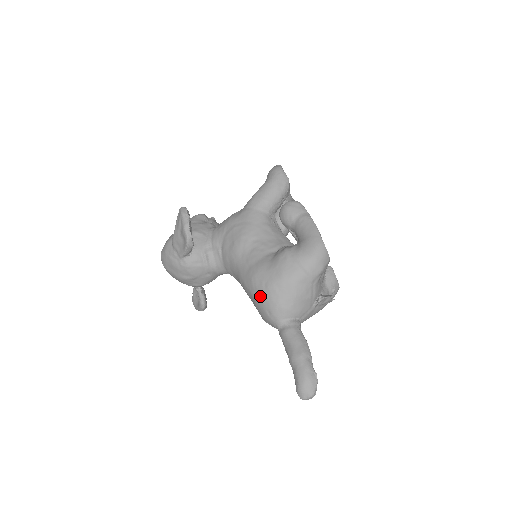
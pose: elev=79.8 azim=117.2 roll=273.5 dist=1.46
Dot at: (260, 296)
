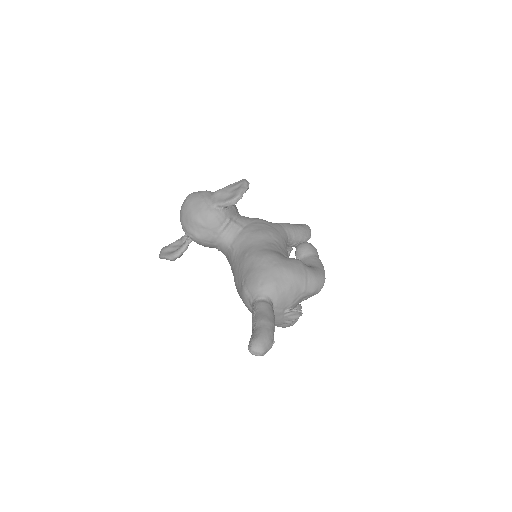
Dot at: (264, 268)
